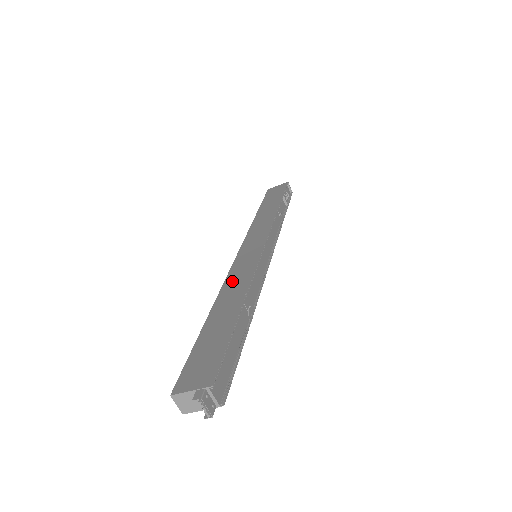
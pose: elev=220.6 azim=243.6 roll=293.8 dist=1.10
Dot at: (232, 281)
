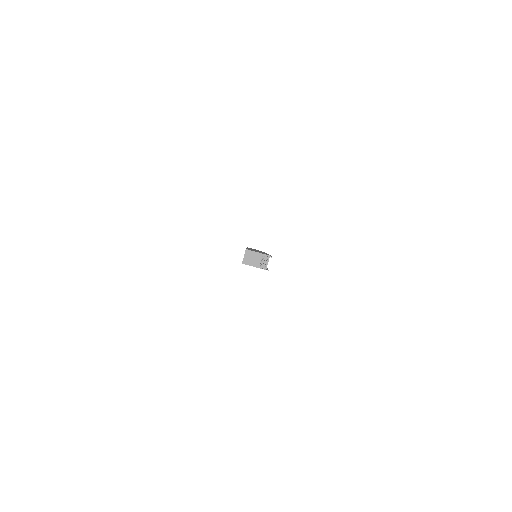
Dot at: occluded
